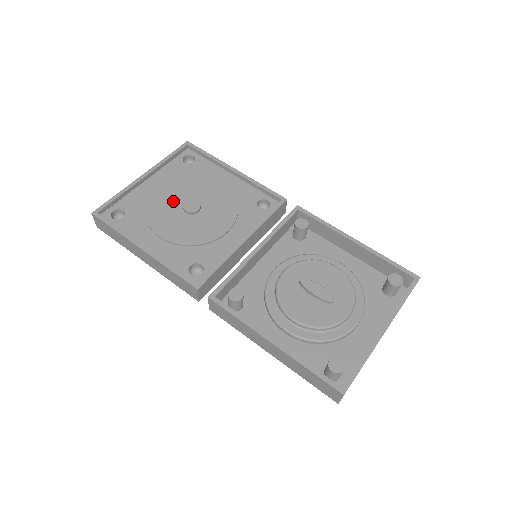
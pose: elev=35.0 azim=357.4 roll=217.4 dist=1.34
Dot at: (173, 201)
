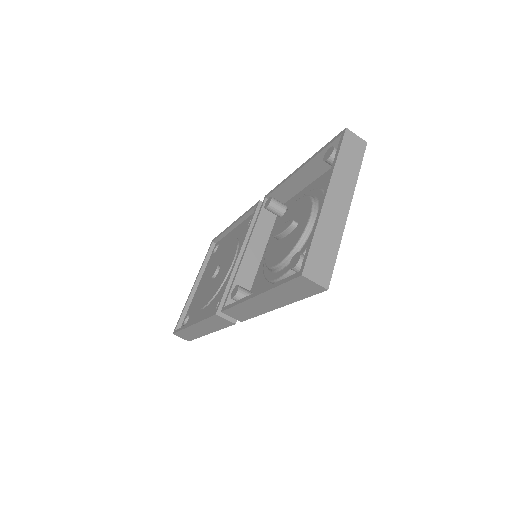
Dot at: (208, 280)
